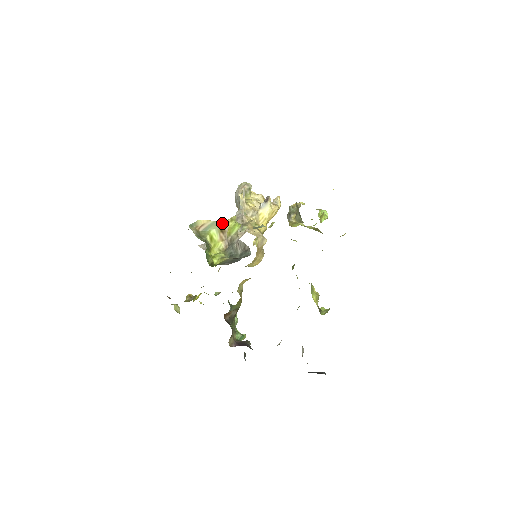
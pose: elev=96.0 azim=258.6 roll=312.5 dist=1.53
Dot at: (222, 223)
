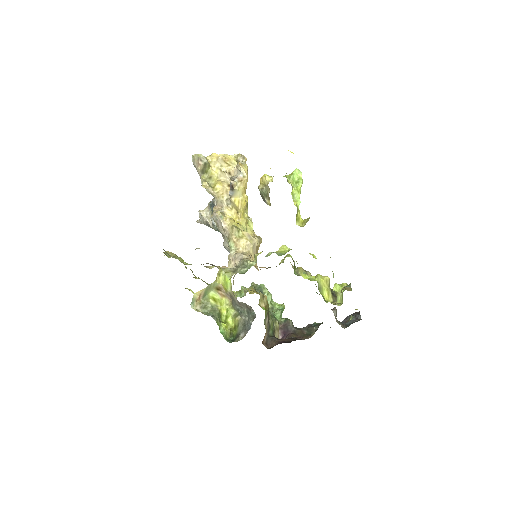
Dot at: (214, 284)
